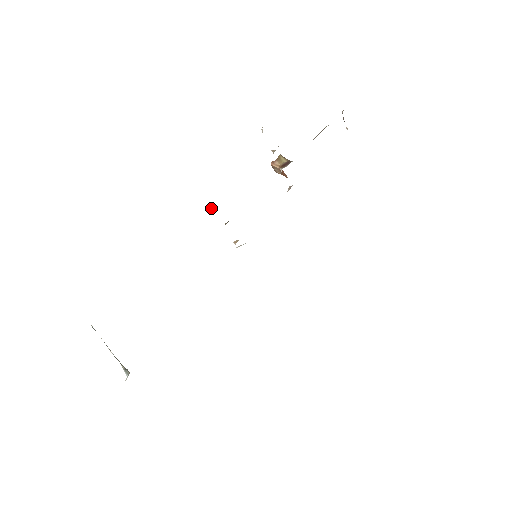
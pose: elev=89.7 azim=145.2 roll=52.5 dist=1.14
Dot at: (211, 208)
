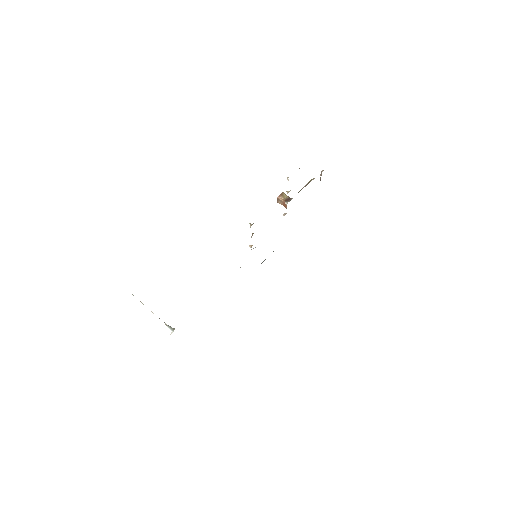
Dot at: (250, 223)
